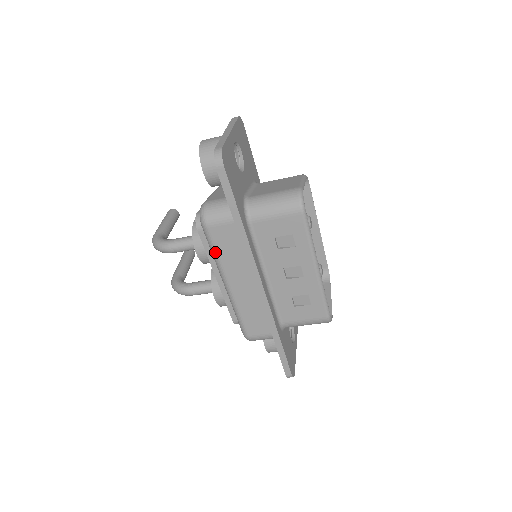
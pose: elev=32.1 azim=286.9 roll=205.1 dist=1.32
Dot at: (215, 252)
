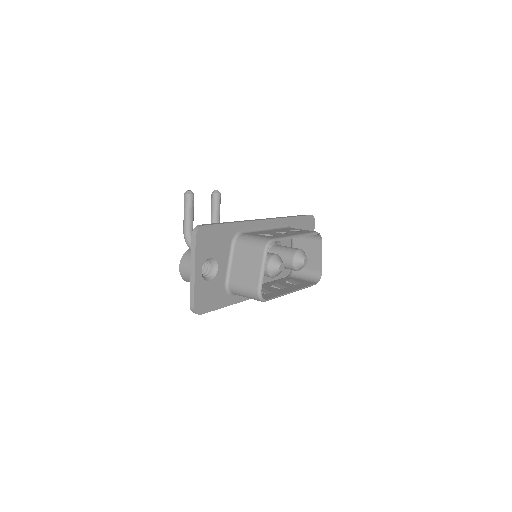
Dot at: occluded
